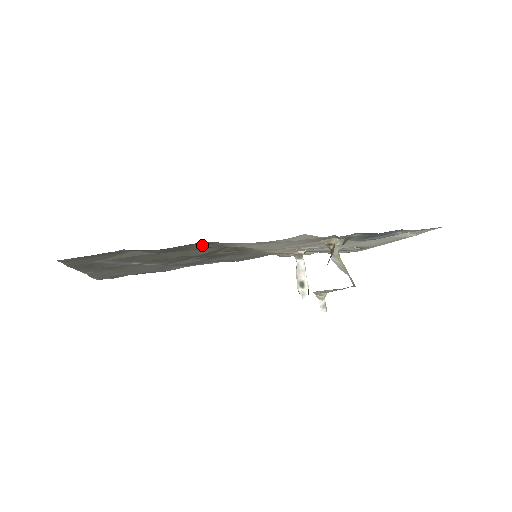
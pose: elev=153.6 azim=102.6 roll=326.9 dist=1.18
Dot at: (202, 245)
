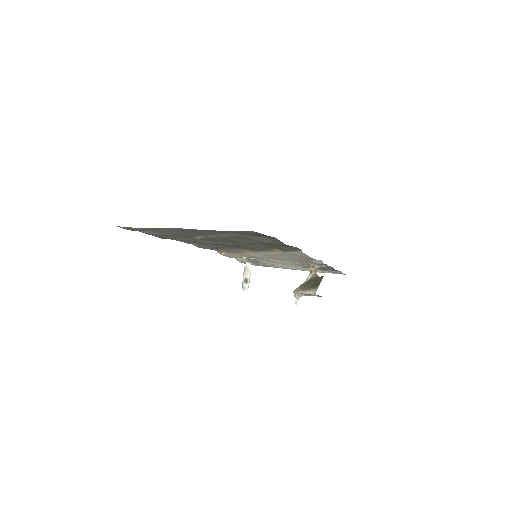
Dot at: (287, 247)
